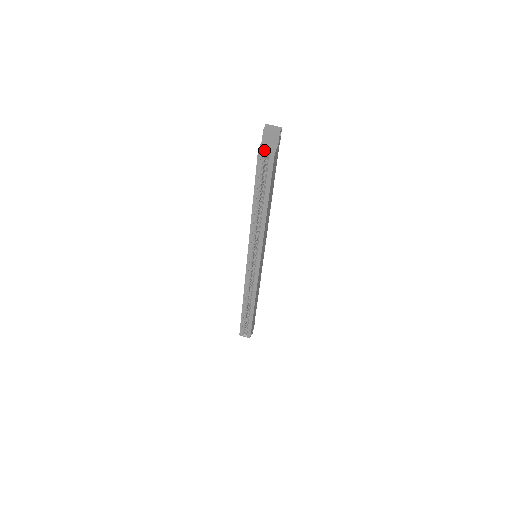
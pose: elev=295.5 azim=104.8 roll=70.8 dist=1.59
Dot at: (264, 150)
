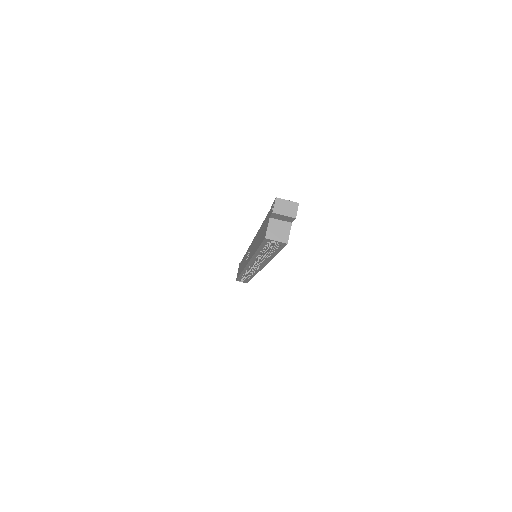
Dot at: (273, 238)
